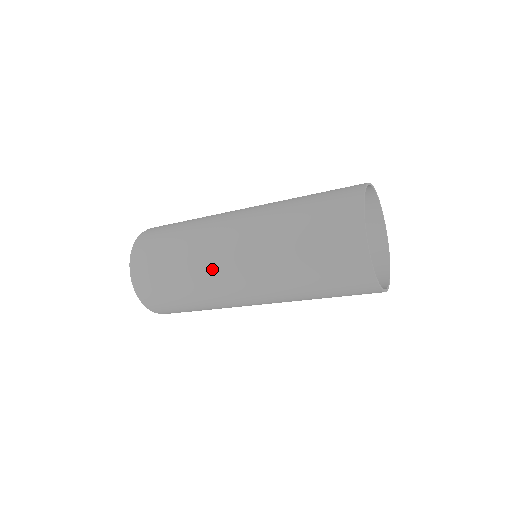
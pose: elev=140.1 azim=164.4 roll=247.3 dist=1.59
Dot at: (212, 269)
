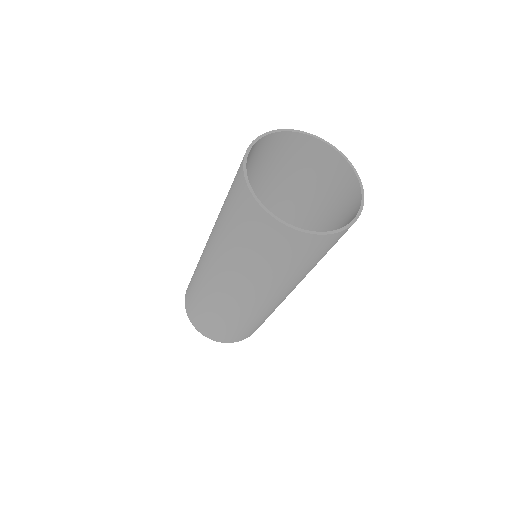
Dot at: occluded
